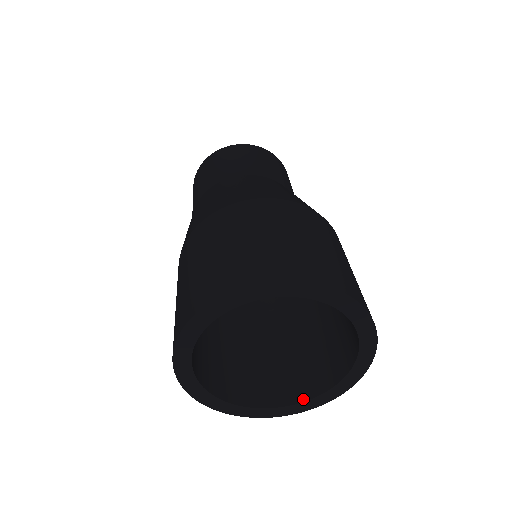
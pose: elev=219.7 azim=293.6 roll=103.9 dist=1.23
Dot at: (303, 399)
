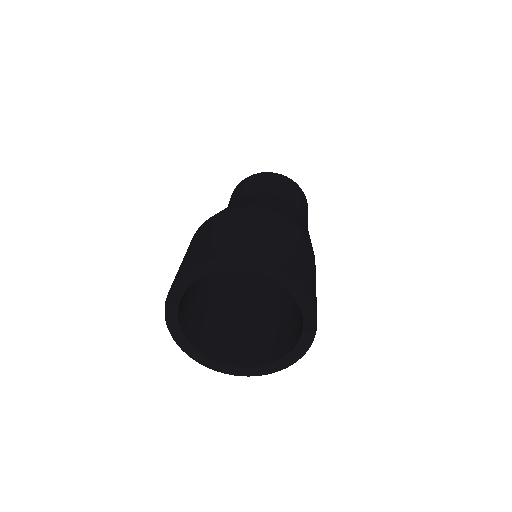
Dot at: (300, 335)
